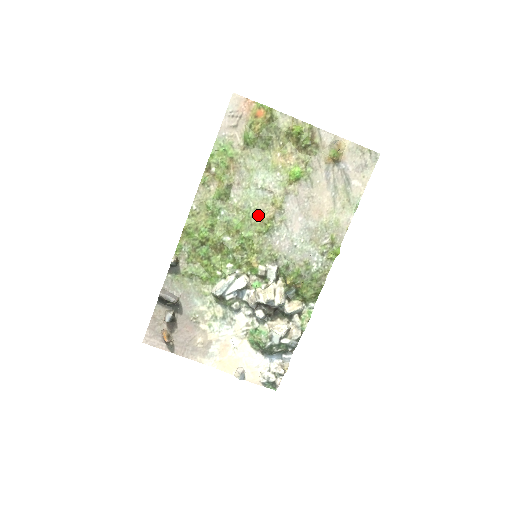
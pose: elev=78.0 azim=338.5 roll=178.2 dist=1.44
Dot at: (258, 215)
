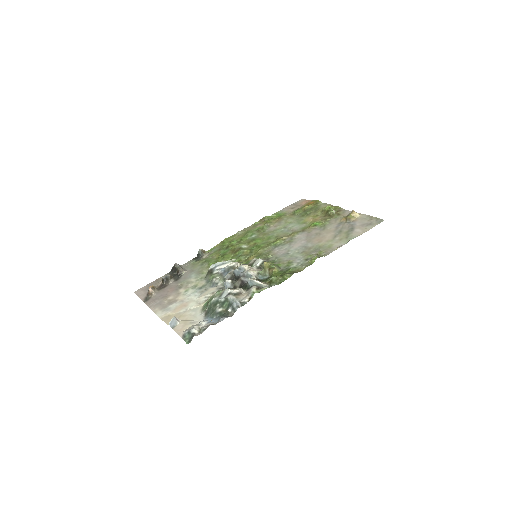
Dot at: (275, 239)
